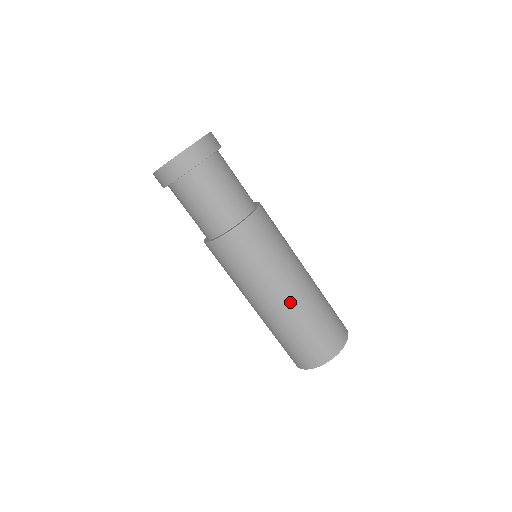
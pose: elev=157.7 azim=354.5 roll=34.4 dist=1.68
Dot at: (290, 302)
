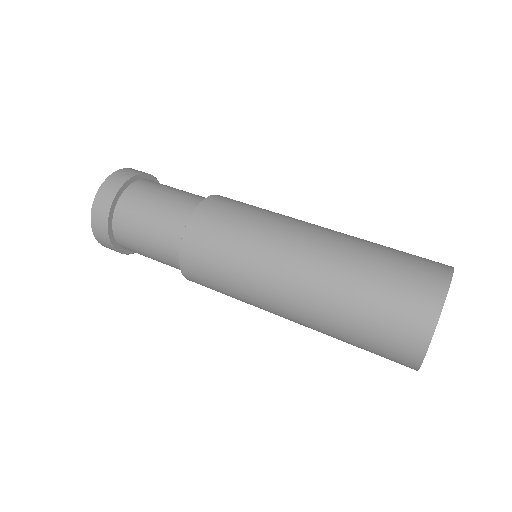
Dot at: (322, 242)
